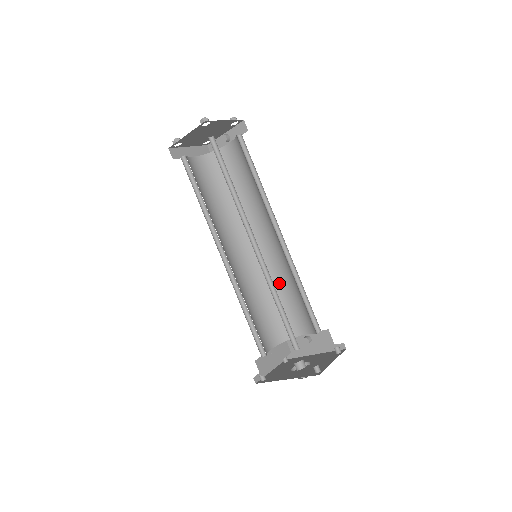
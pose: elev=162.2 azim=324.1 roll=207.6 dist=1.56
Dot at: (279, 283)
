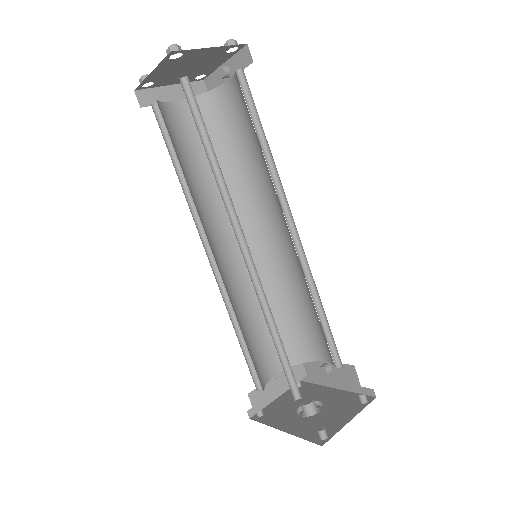
Dot at: (293, 289)
